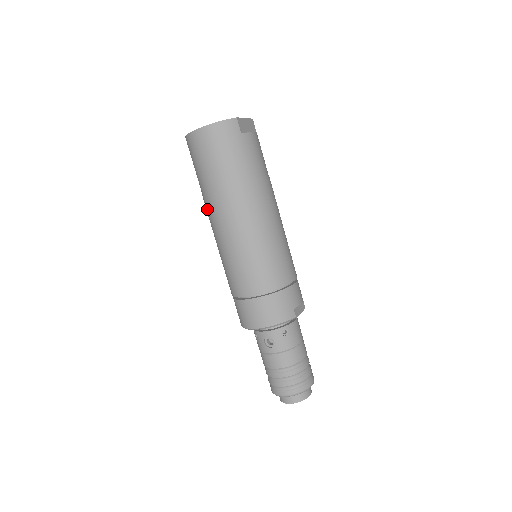
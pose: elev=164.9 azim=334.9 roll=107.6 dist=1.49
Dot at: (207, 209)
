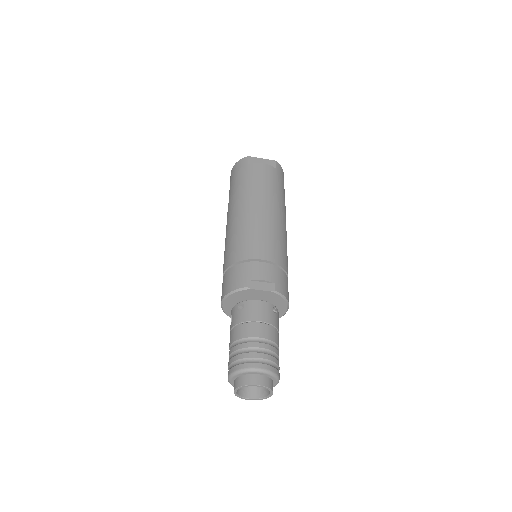
Dot at: occluded
